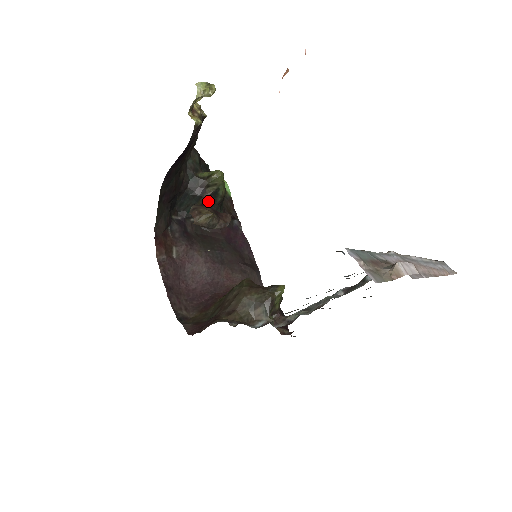
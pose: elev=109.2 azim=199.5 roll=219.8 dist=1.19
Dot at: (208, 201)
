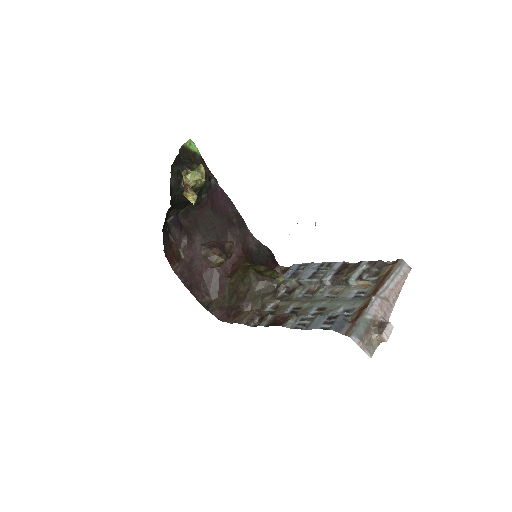
Dot at: occluded
